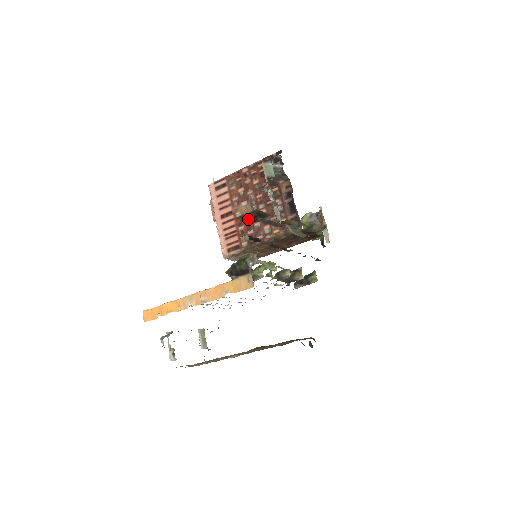
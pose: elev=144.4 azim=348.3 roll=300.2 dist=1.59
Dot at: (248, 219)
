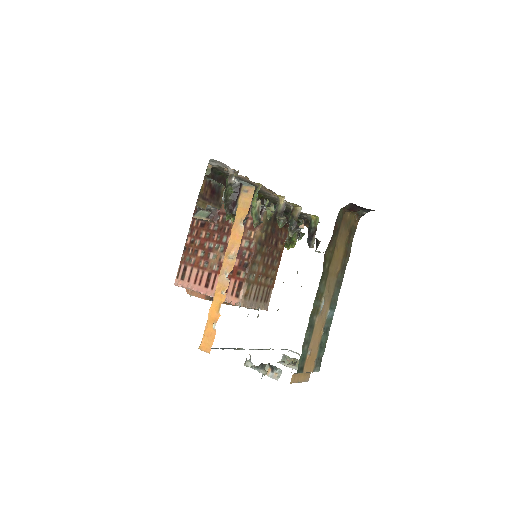
Dot at: (209, 202)
